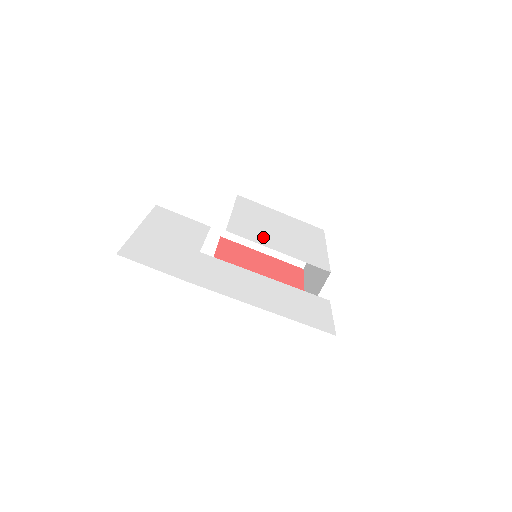
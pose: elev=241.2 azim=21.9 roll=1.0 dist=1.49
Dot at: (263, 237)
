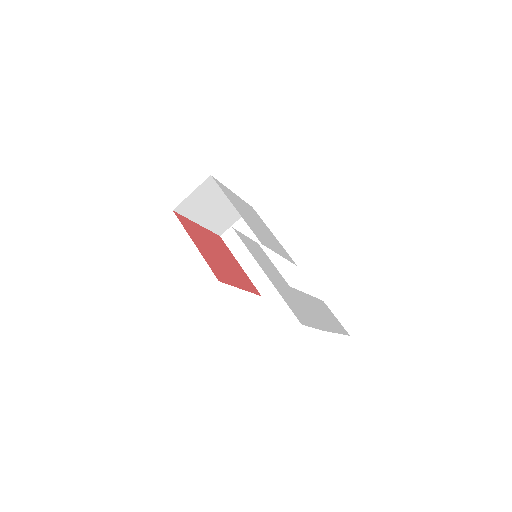
Dot at: (267, 240)
